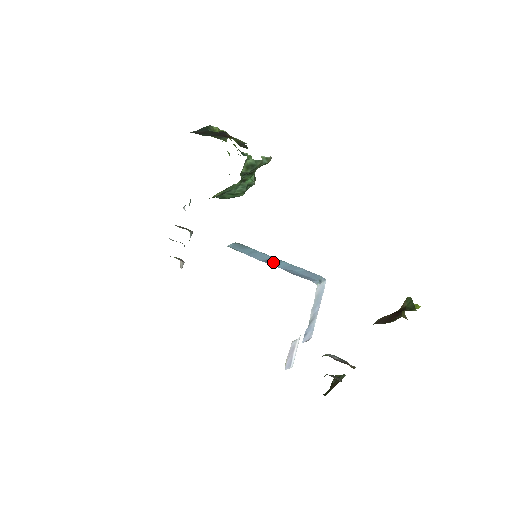
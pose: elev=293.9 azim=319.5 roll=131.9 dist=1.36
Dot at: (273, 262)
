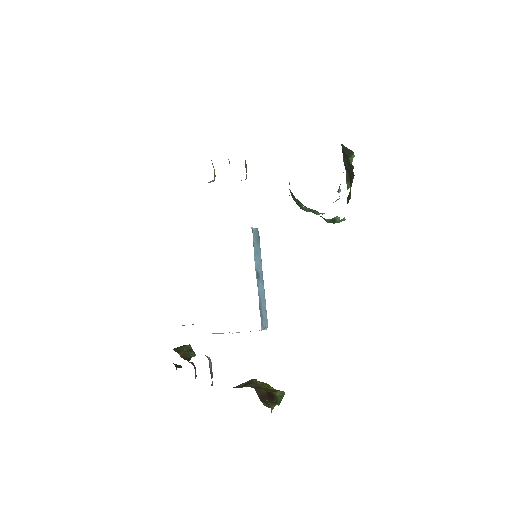
Dot at: (259, 279)
